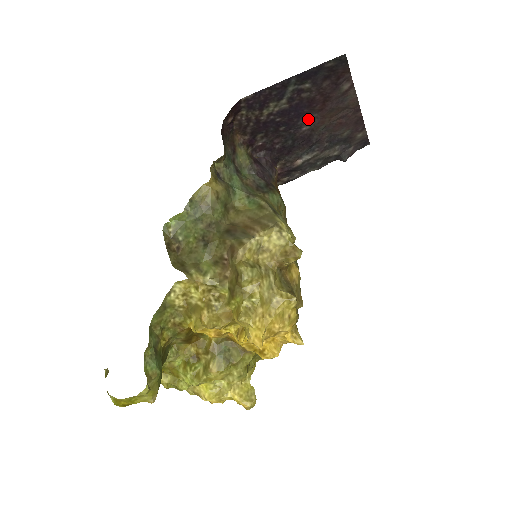
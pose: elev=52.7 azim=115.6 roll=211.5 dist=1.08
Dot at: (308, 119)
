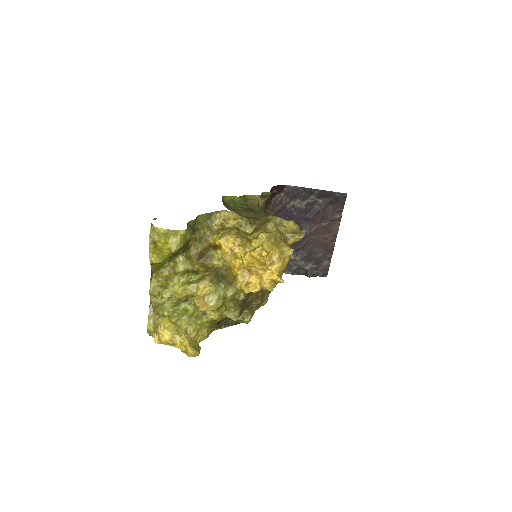
Dot at: (309, 225)
